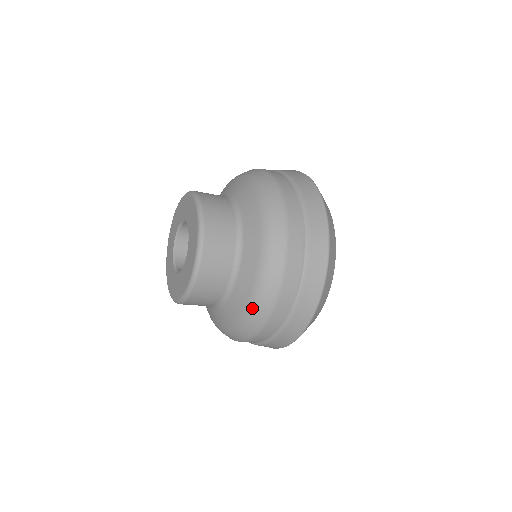
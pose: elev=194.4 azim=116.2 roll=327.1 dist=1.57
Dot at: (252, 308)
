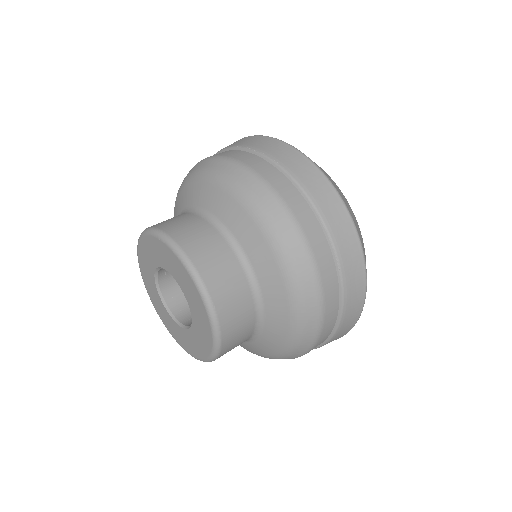
Dot at: (291, 349)
